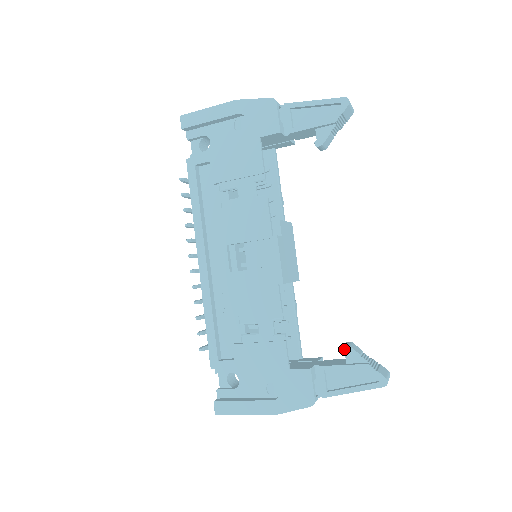
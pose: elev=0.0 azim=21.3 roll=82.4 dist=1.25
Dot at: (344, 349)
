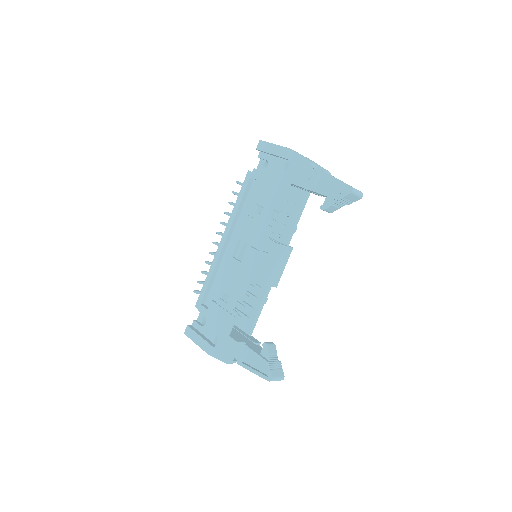
Dot at: (264, 345)
